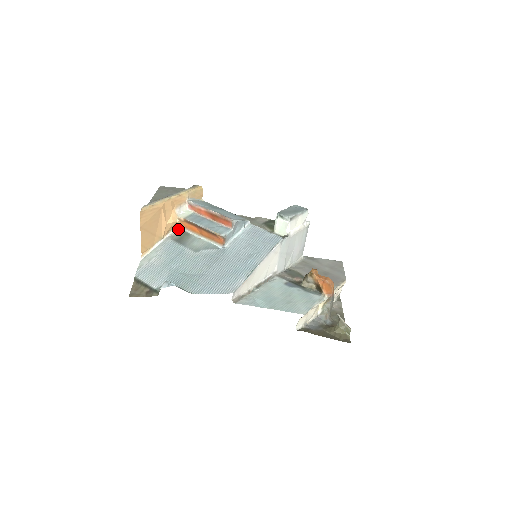
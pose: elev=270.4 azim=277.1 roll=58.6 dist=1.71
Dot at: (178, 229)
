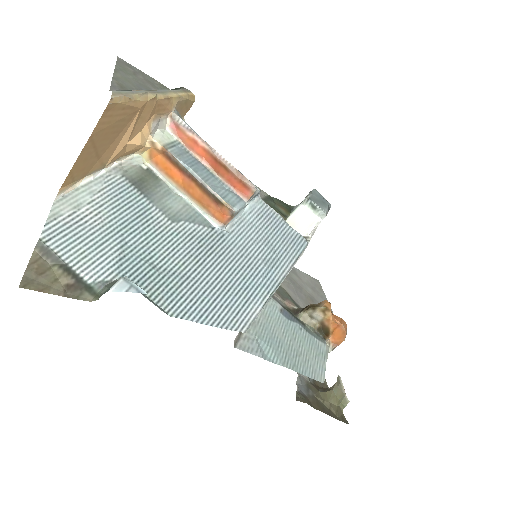
Dot at: (136, 158)
